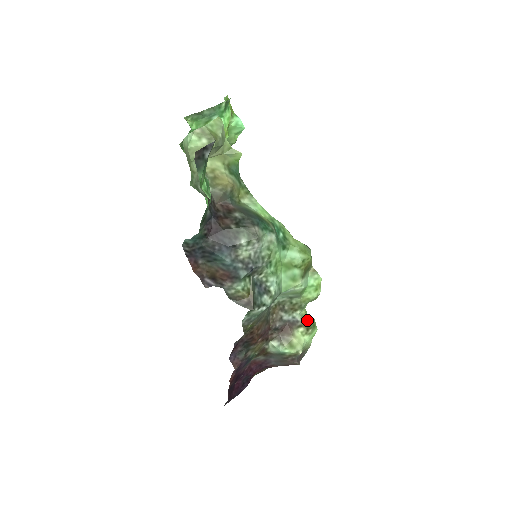
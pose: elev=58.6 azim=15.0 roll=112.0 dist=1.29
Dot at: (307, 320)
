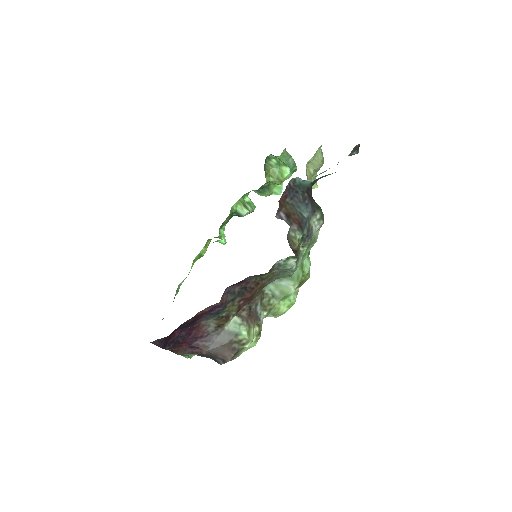
Dot at: (261, 327)
